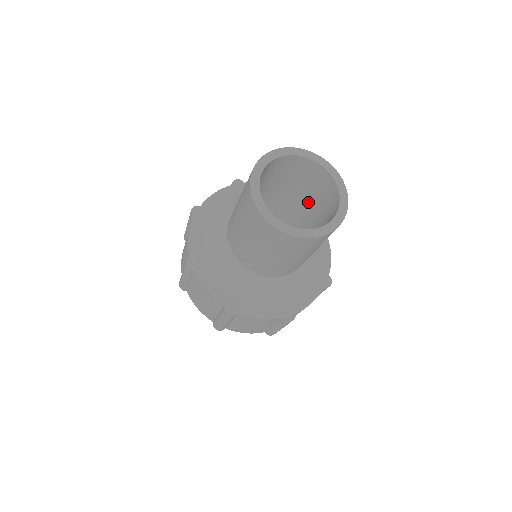
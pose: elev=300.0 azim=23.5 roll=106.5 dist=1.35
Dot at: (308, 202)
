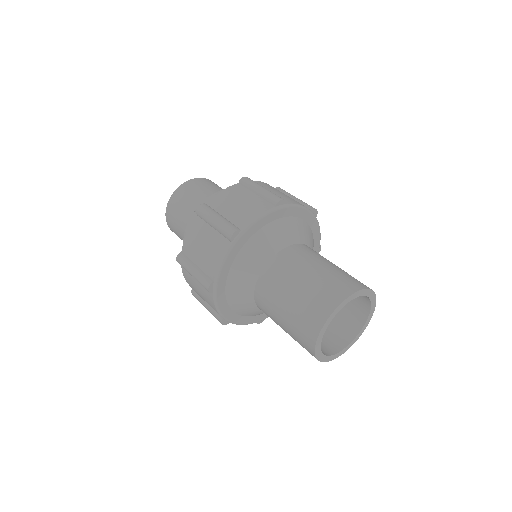
Dot at: occluded
